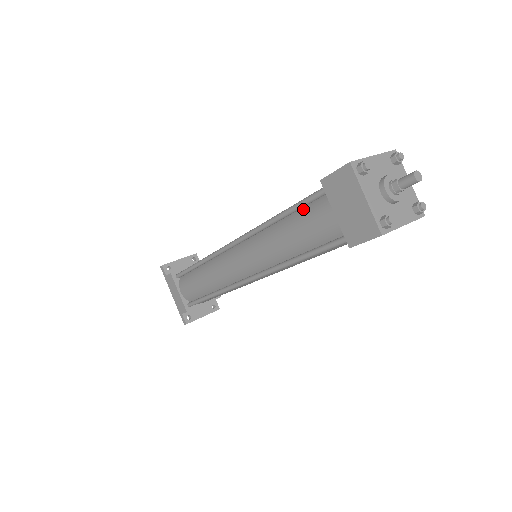
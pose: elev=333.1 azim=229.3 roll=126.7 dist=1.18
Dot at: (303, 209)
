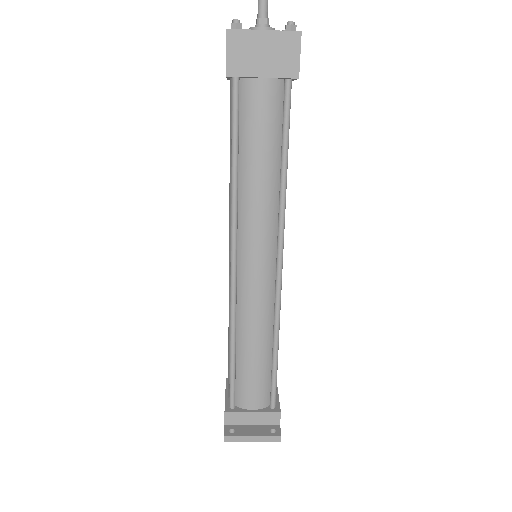
Dot at: occluded
